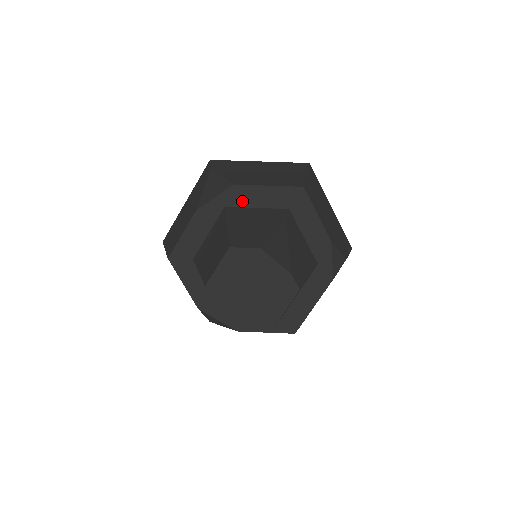
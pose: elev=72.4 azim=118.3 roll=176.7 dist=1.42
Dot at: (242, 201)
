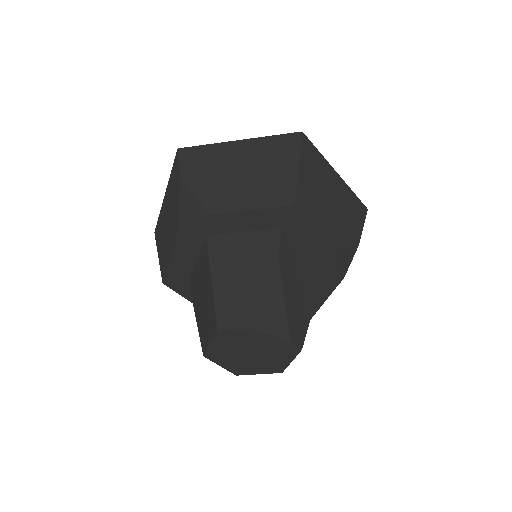
Dot at: (224, 228)
